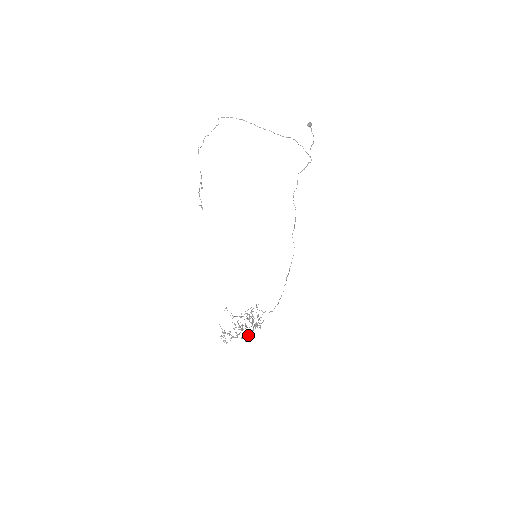
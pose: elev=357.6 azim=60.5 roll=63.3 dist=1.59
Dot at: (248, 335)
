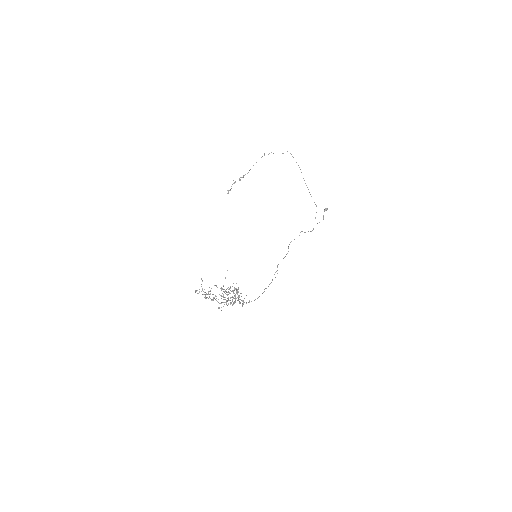
Dot at: occluded
